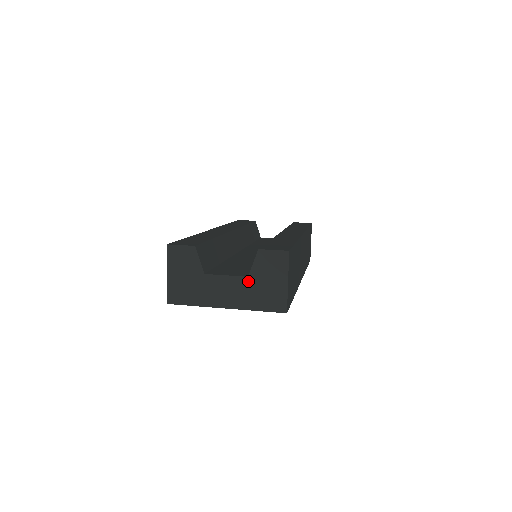
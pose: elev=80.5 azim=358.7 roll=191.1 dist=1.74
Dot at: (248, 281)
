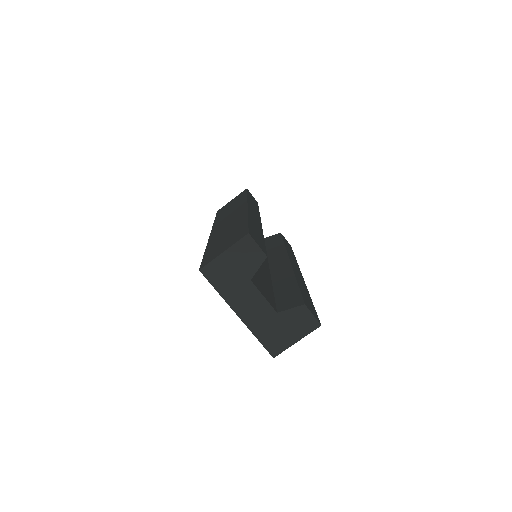
Dot at: (274, 315)
